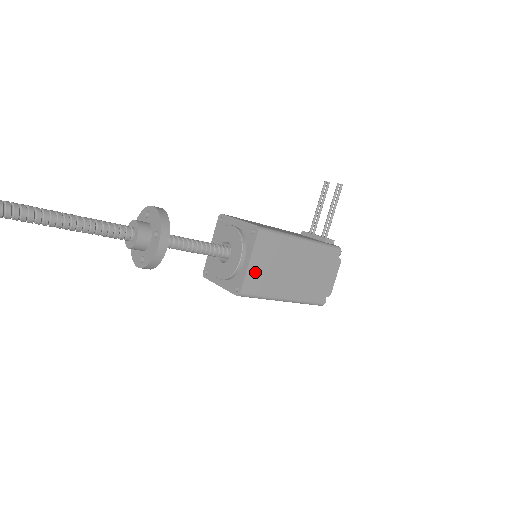
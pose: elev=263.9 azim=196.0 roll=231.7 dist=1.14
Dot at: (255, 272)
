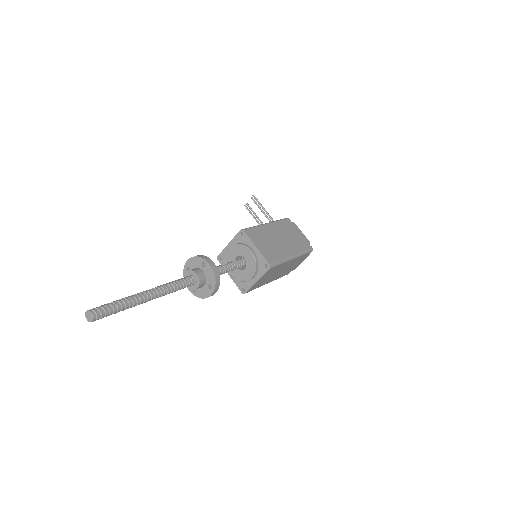
Dot at: (264, 251)
